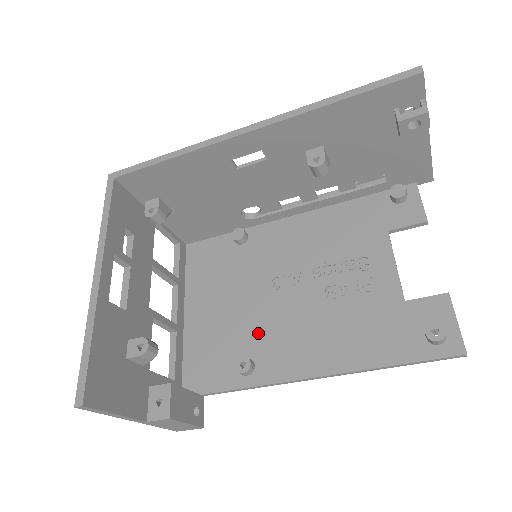
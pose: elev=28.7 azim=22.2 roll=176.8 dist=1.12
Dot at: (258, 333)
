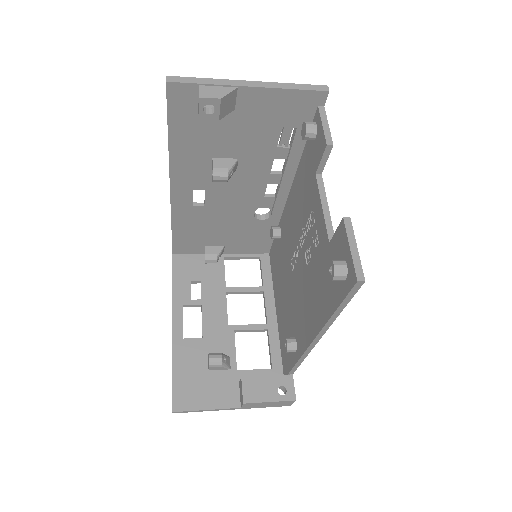
Dot at: (293, 313)
